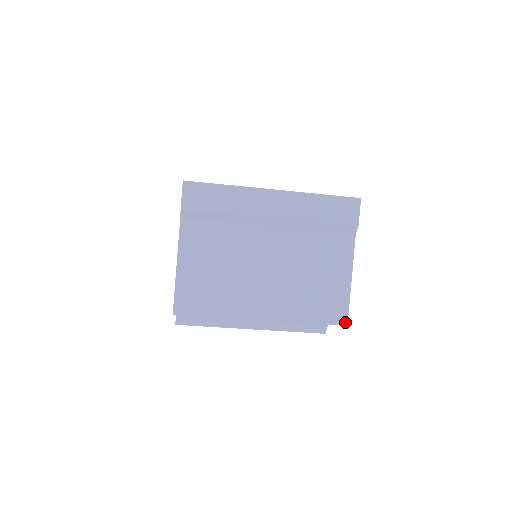
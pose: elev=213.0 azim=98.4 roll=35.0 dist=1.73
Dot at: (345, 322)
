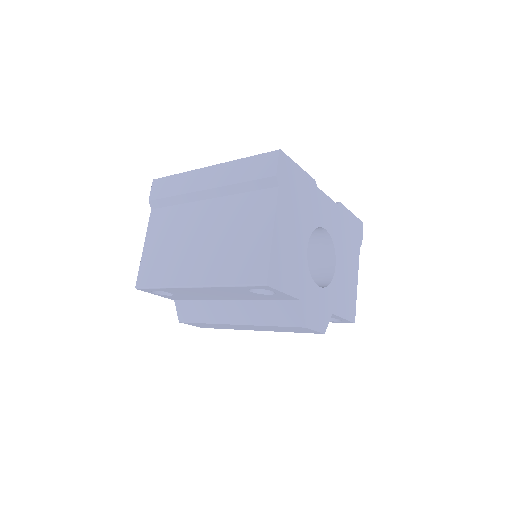
Dot at: (264, 281)
